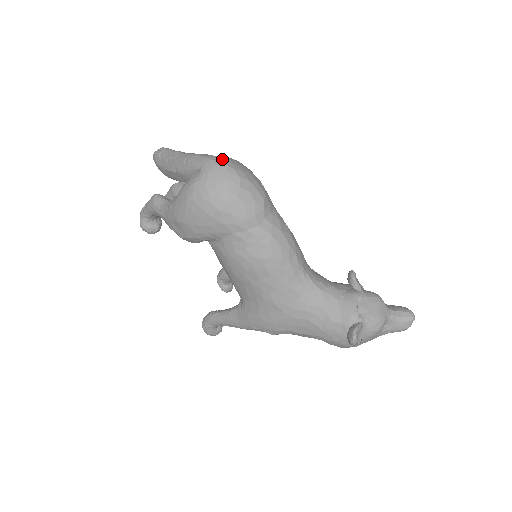
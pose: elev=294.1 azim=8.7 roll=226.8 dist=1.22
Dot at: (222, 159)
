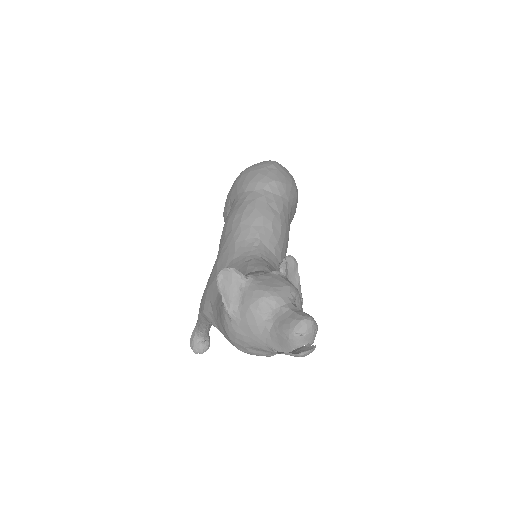
Dot at: occluded
